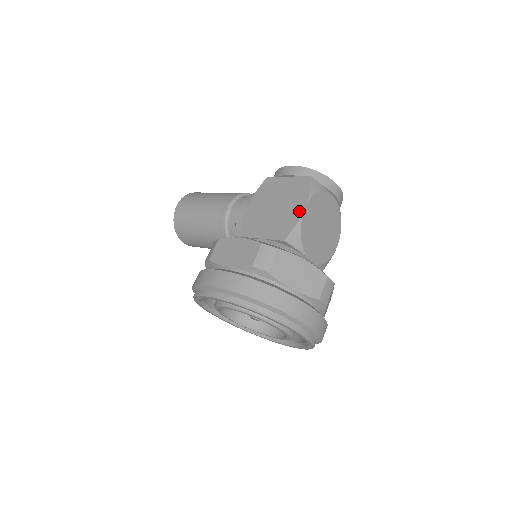
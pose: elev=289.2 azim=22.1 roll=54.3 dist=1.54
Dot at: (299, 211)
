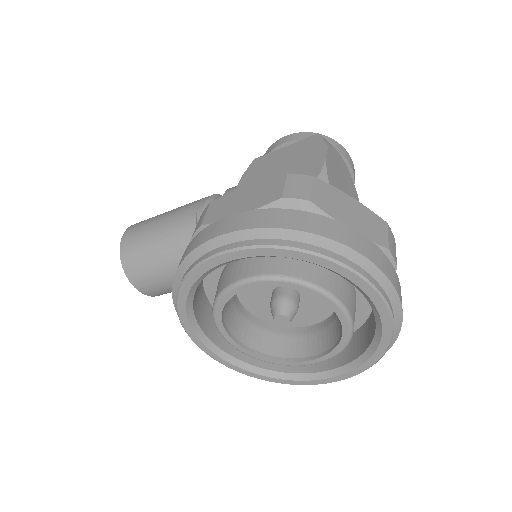
Dot at: (319, 160)
